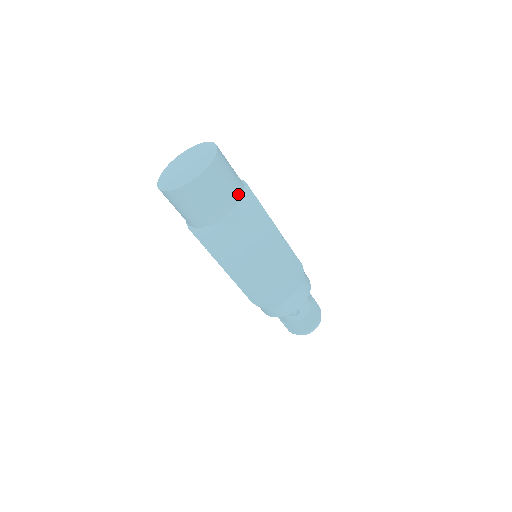
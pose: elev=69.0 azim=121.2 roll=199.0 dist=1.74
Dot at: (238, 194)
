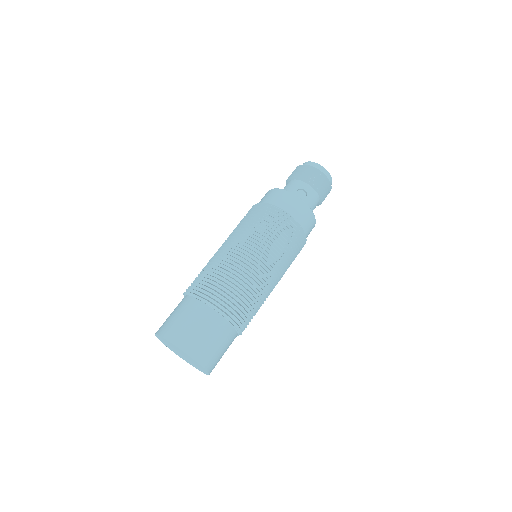
Dot at: (225, 327)
